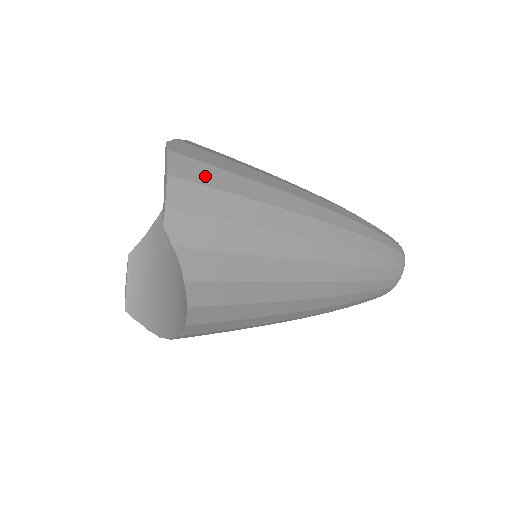
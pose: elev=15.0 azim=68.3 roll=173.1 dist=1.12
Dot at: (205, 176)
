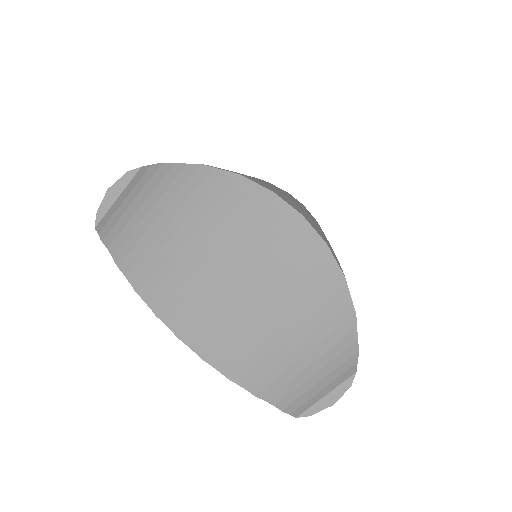
Dot at: occluded
